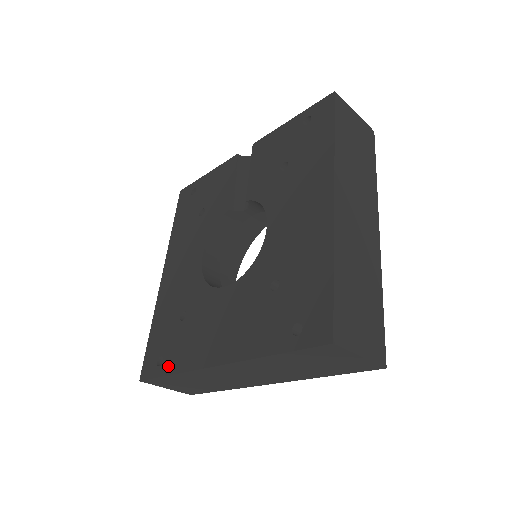
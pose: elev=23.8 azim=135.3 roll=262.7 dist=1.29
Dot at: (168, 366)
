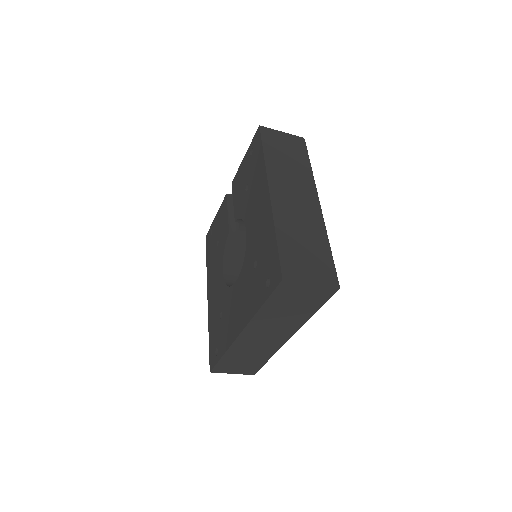
Dot at: (220, 352)
